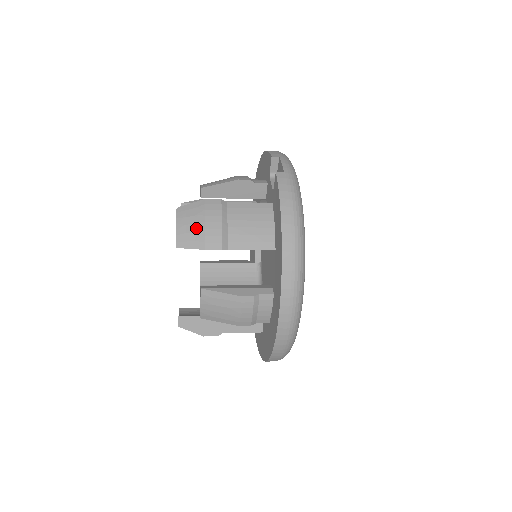
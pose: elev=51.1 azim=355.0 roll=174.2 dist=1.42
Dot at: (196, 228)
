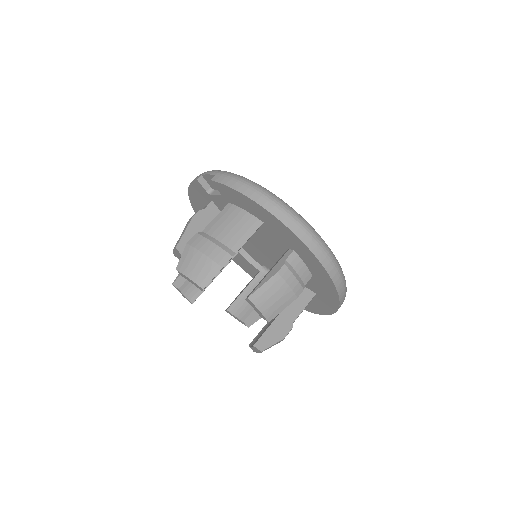
Dot at: (202, 263)
